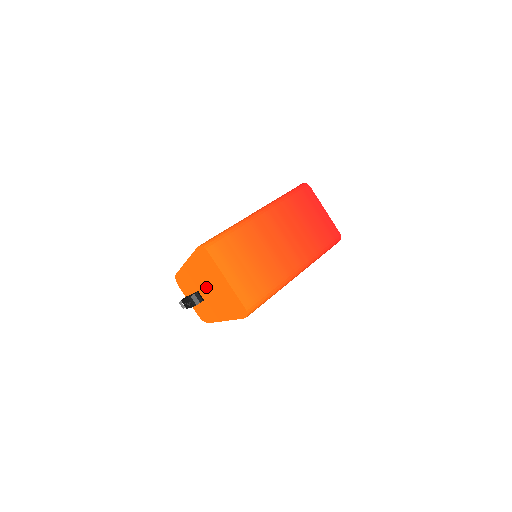
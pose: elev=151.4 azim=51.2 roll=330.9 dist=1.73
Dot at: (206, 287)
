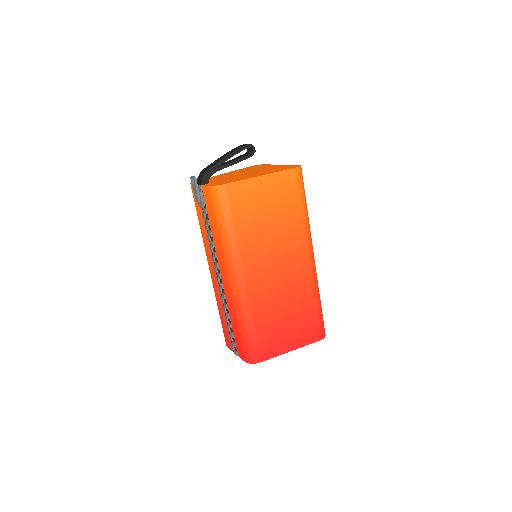
Dot at: (244, 173)
